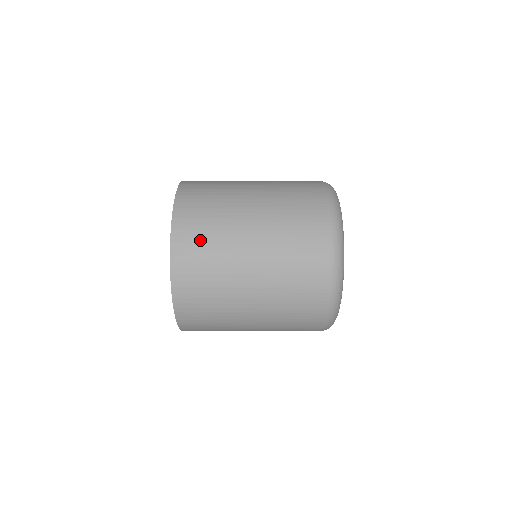
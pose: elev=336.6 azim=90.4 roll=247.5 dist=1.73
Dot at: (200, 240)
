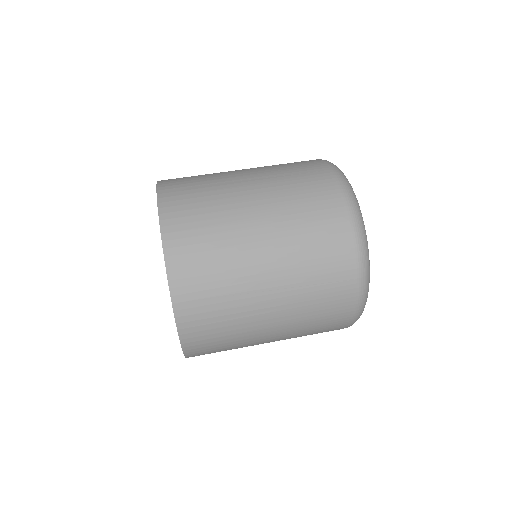
Dot at: (199, 240)
